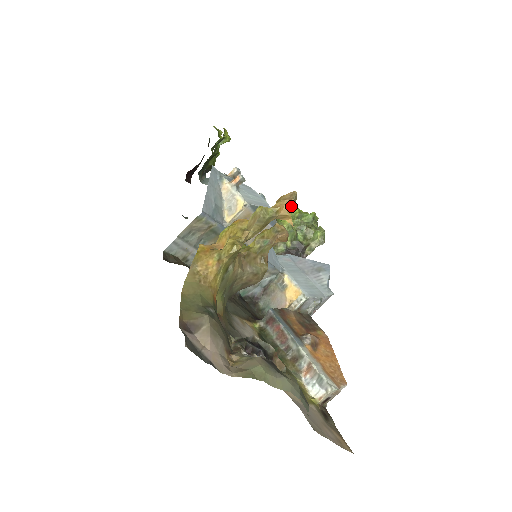
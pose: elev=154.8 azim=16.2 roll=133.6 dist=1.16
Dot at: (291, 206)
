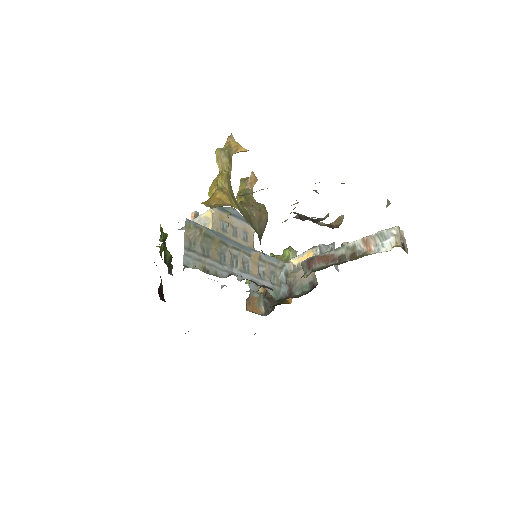
Dot at: occluded
